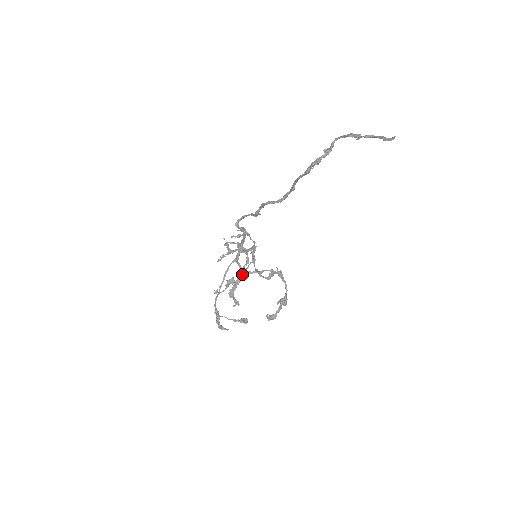
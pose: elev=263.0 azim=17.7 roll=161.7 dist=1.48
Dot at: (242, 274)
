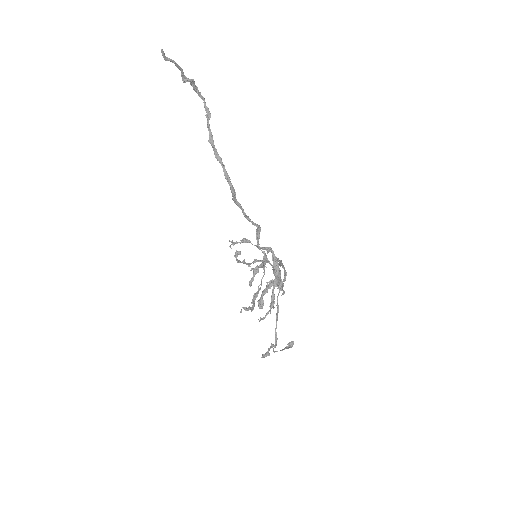
Dot at: (260, 284)
